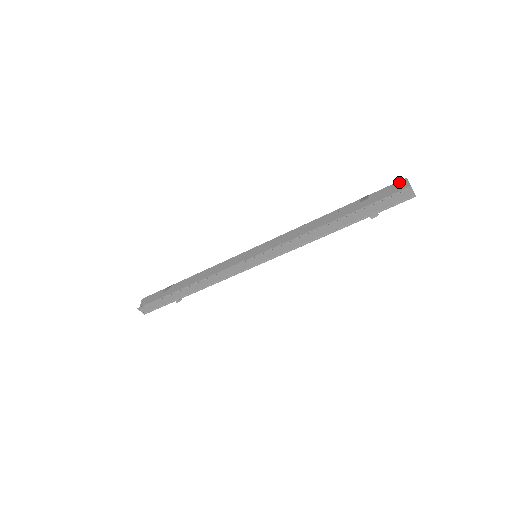
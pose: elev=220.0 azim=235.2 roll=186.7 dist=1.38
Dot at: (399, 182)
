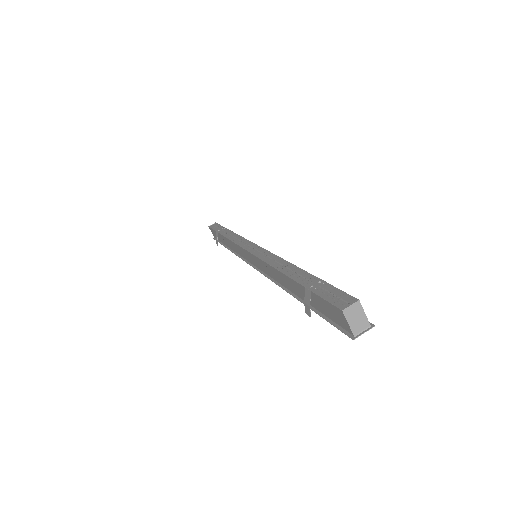
Dot at: (336, 310)
